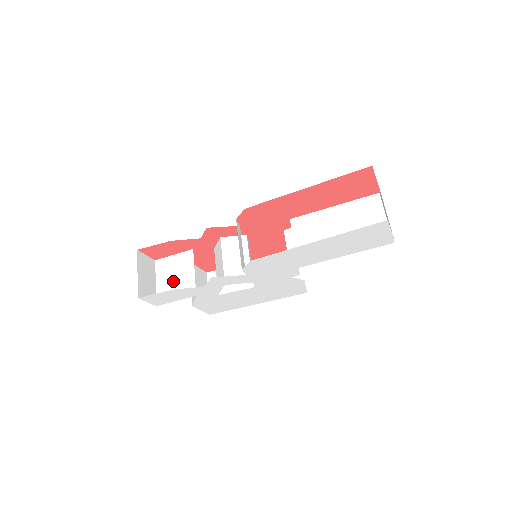
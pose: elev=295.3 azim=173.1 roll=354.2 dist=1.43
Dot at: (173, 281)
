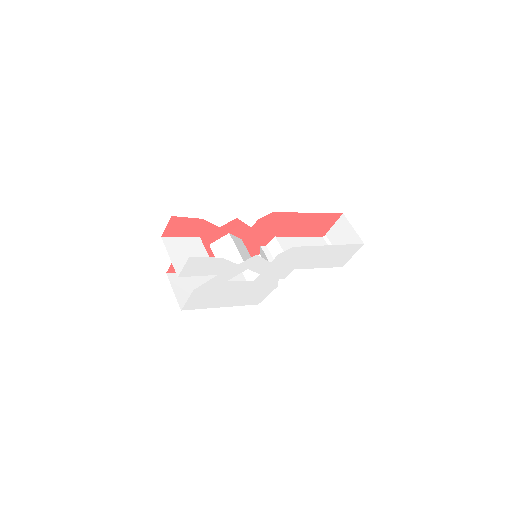
Dot at: occluded
